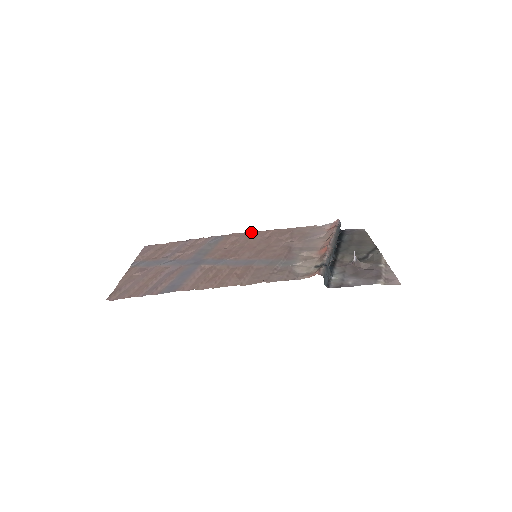
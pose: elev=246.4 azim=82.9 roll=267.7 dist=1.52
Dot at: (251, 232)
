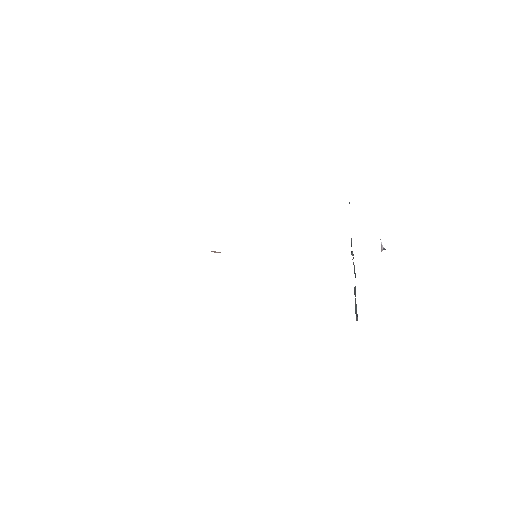
Dot at: occluded
